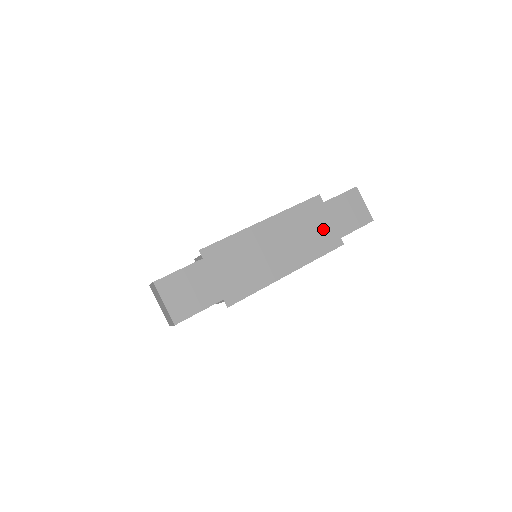
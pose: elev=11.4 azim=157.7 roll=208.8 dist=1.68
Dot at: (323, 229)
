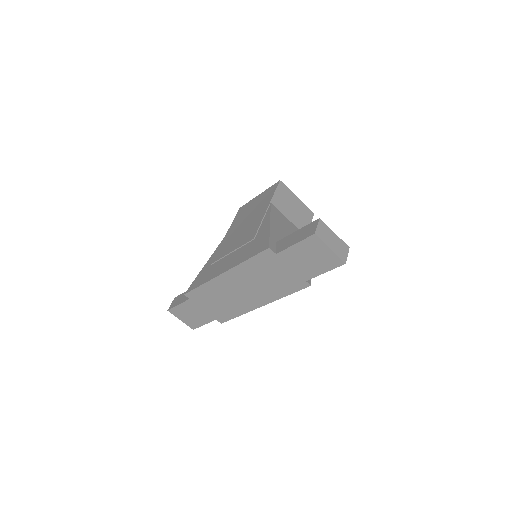
Dot at: (283, 275)
